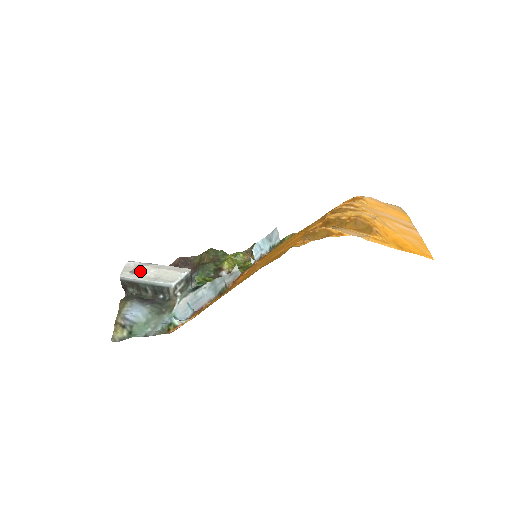
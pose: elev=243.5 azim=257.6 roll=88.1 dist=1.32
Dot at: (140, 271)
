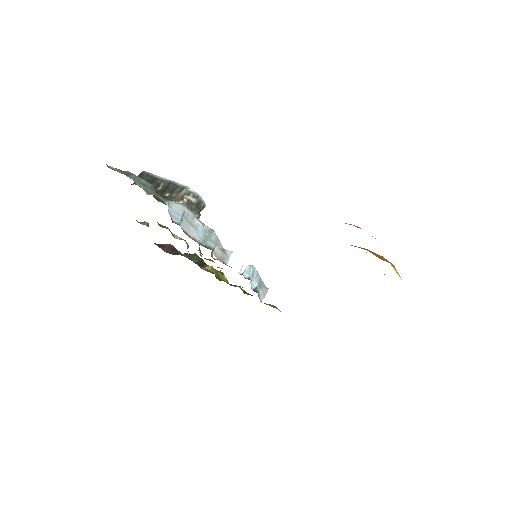
Dot at: occluded
